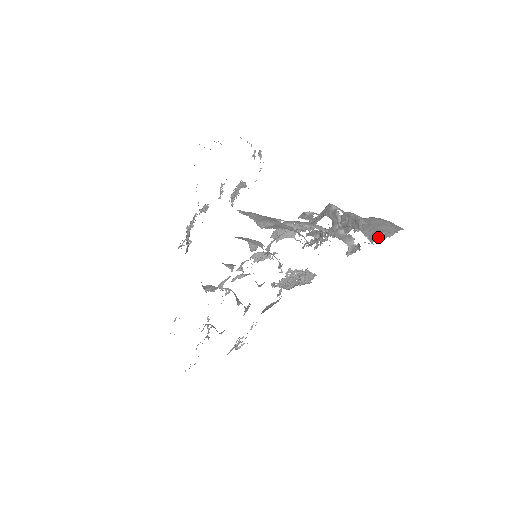
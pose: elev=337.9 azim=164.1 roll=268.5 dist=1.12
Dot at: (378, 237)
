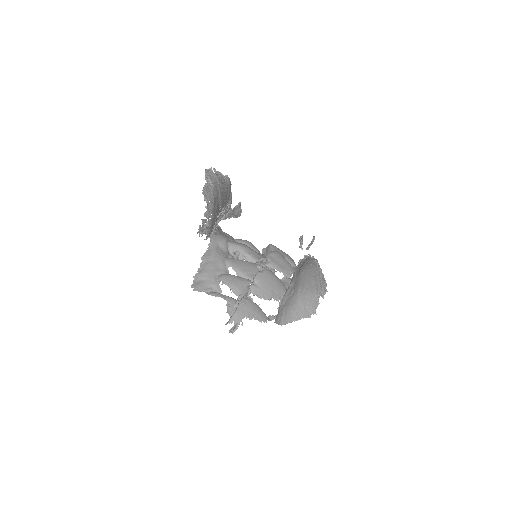
Dot at: (277, 318)
